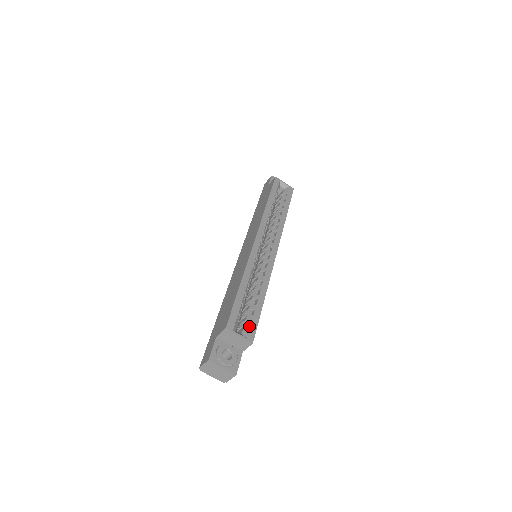
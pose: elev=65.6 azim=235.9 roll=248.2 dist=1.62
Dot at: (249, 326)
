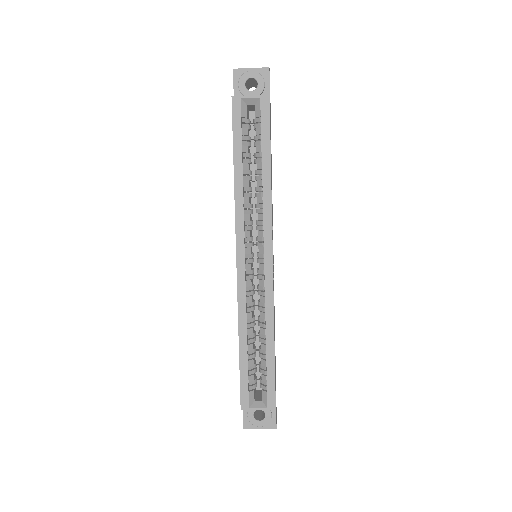
Dot at: (266, 392)
